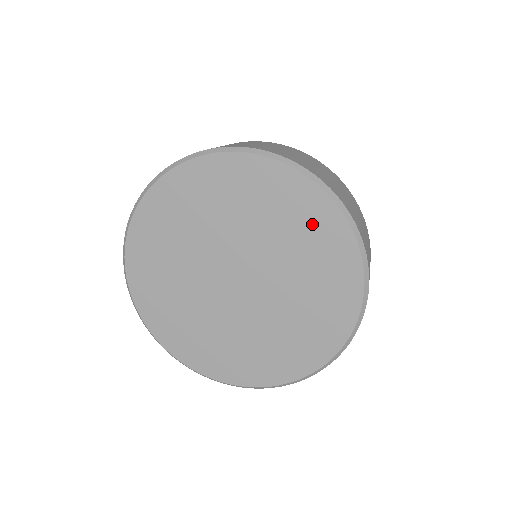
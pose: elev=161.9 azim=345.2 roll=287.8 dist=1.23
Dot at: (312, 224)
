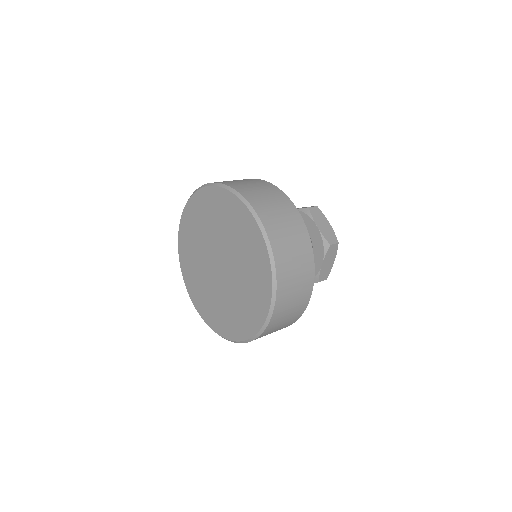
Dot at: (214, 205)
